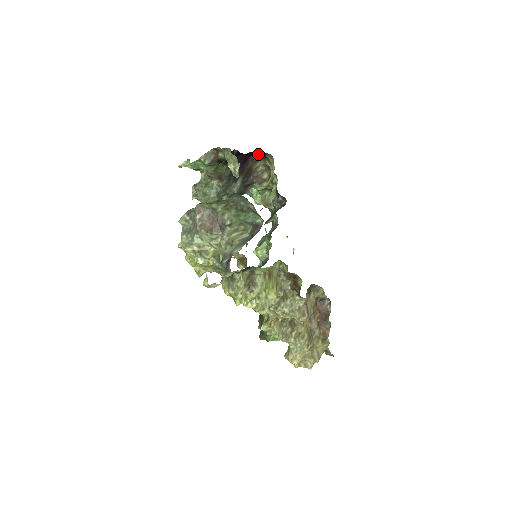
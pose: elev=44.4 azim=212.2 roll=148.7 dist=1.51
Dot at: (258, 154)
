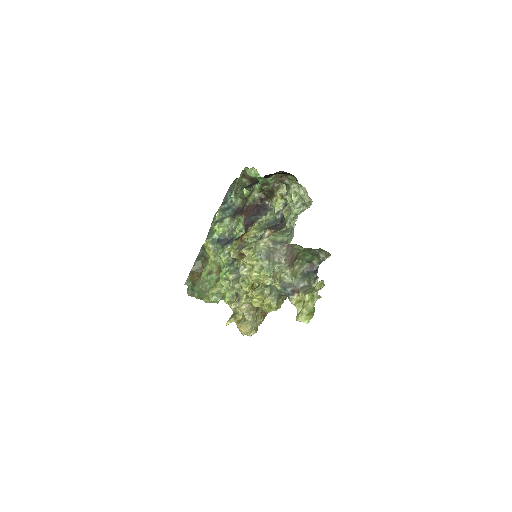
Dot at: (286, 172)
